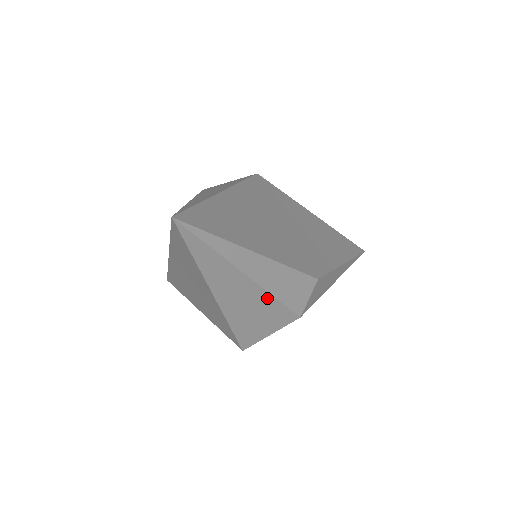
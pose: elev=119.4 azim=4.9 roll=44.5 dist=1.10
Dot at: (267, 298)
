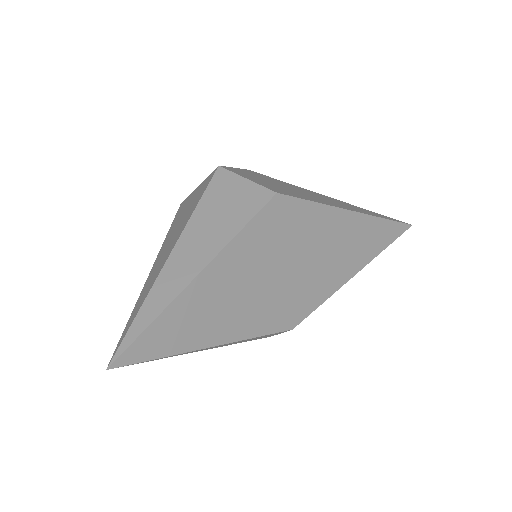
Dot at: occluded
